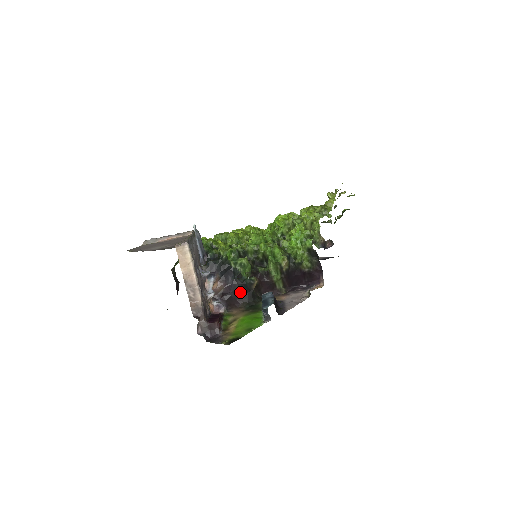
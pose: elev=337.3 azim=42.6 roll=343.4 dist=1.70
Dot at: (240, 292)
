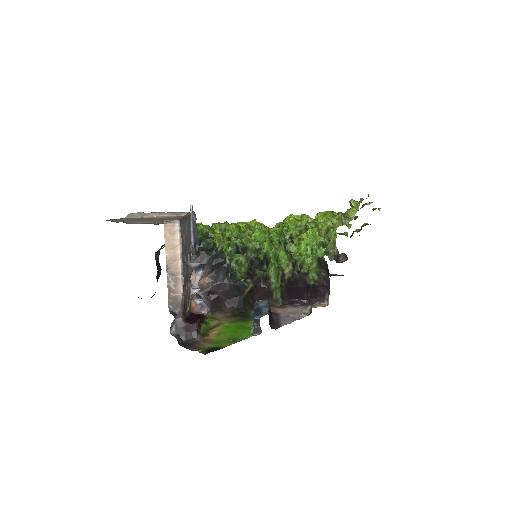
Dot at: (230, 294)
